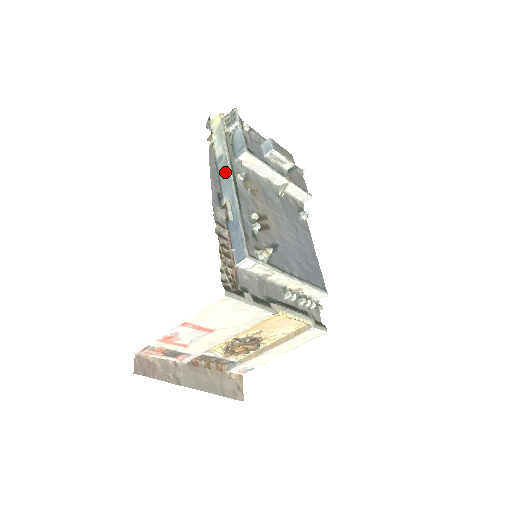
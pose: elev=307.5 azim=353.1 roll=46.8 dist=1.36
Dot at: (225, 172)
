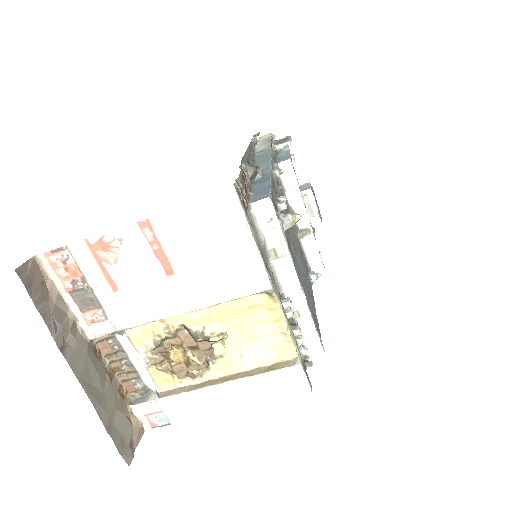
Dot at: (264, 155)
